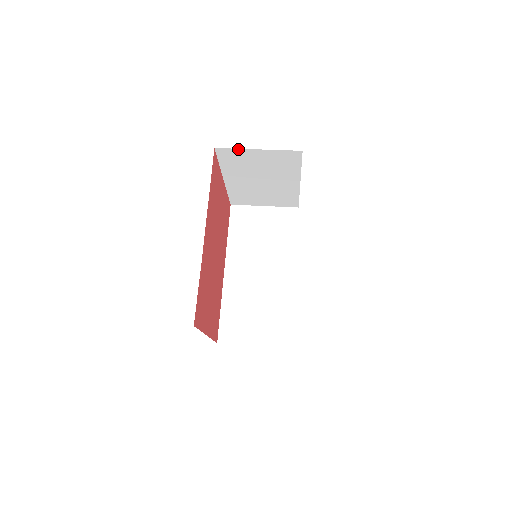
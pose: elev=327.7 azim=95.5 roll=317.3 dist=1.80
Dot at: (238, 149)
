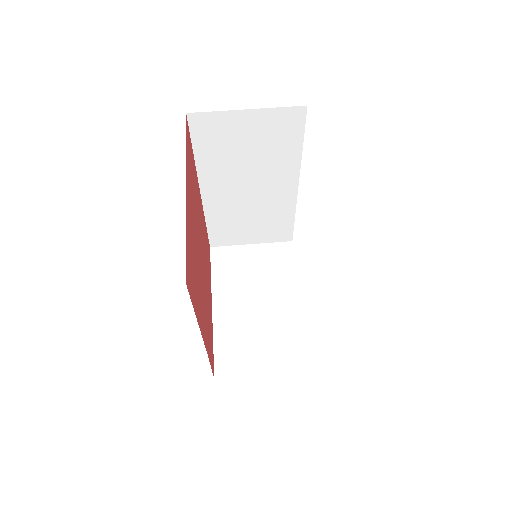
Dot at: occluded
